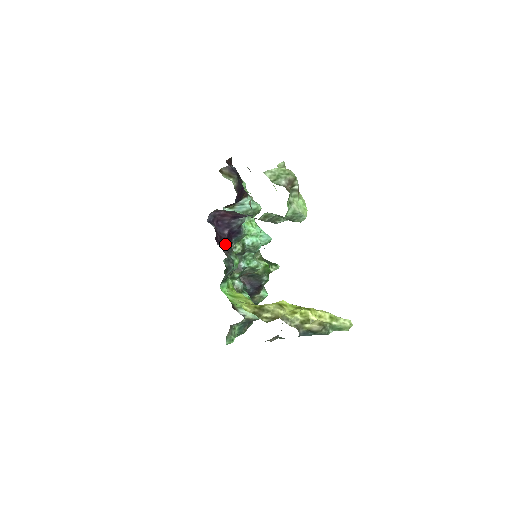
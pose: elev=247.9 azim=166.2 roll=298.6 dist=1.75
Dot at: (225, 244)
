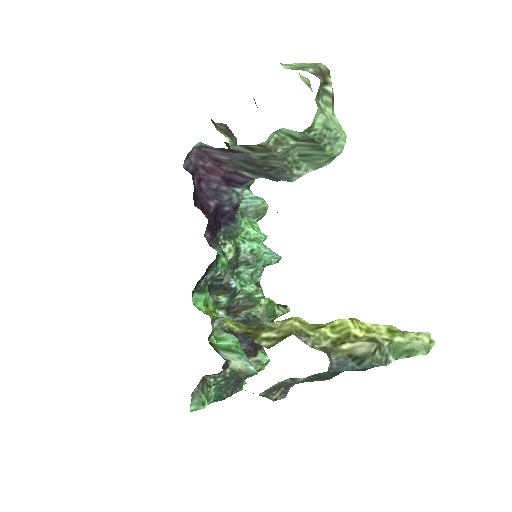
Dot at: (208, 224)
